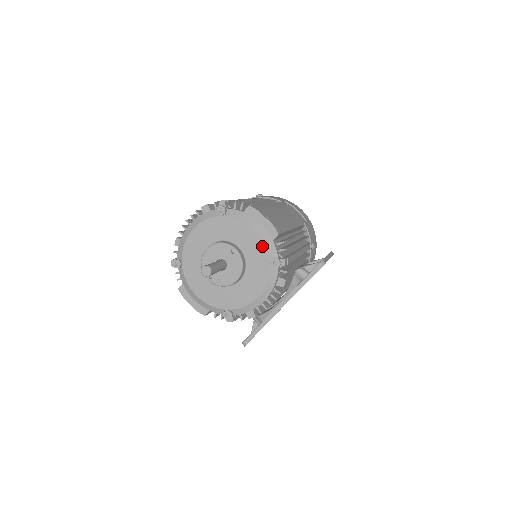
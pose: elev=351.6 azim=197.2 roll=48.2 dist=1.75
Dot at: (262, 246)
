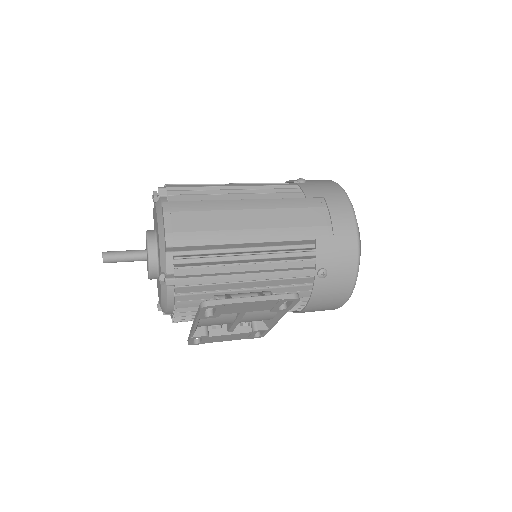
Dot at: (159, 253)
